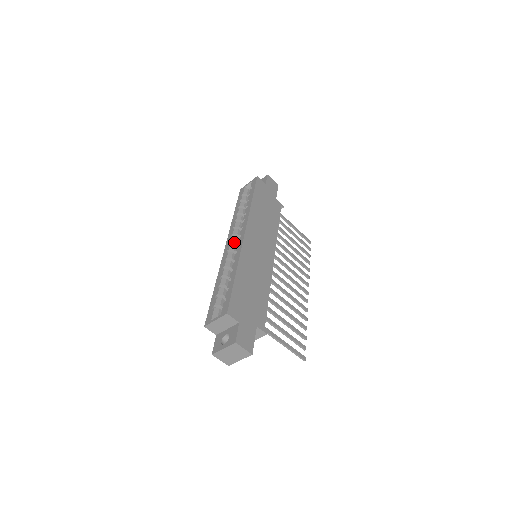
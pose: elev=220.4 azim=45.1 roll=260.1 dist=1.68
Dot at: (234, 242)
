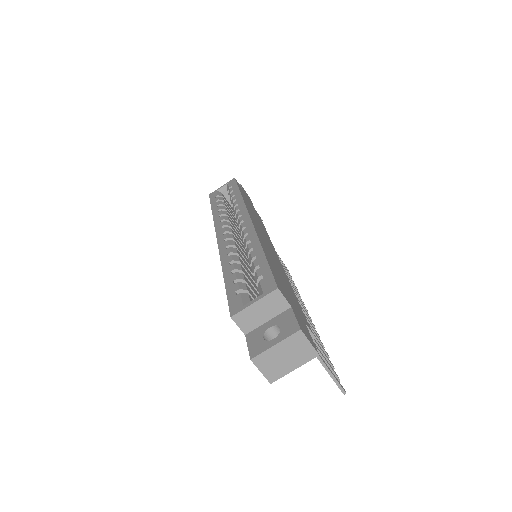
Dot at: (230, 232)
